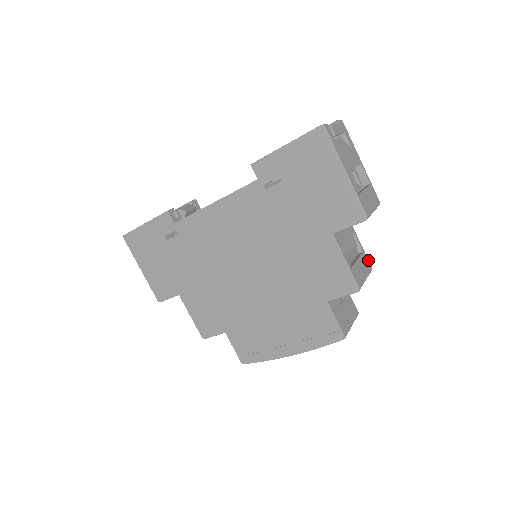
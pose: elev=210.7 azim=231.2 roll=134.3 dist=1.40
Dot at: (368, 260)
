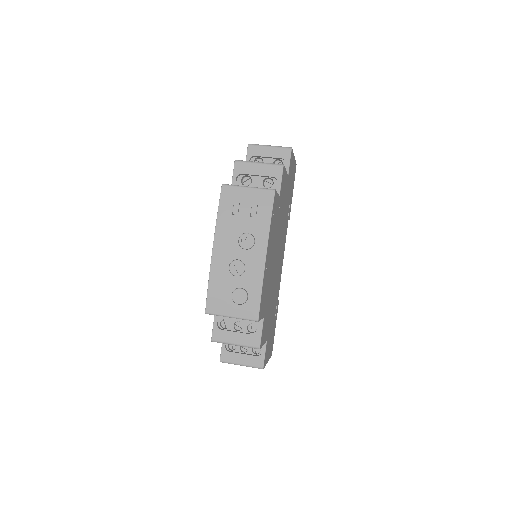
Dot at: (284, 167)
